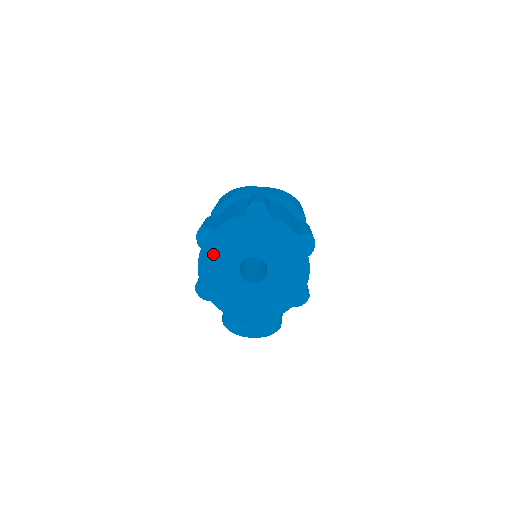
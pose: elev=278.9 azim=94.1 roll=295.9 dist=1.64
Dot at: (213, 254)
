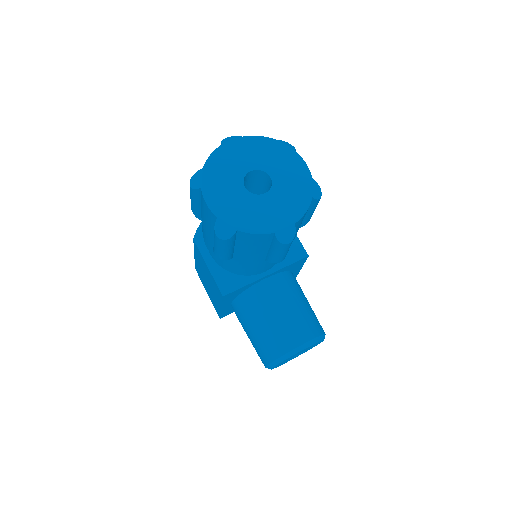
Dot at: (214, 186)
